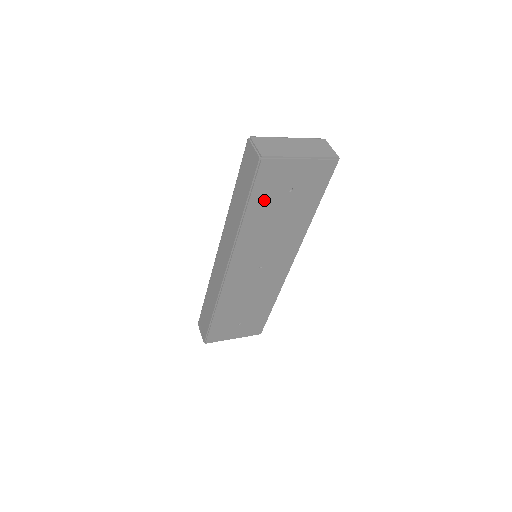
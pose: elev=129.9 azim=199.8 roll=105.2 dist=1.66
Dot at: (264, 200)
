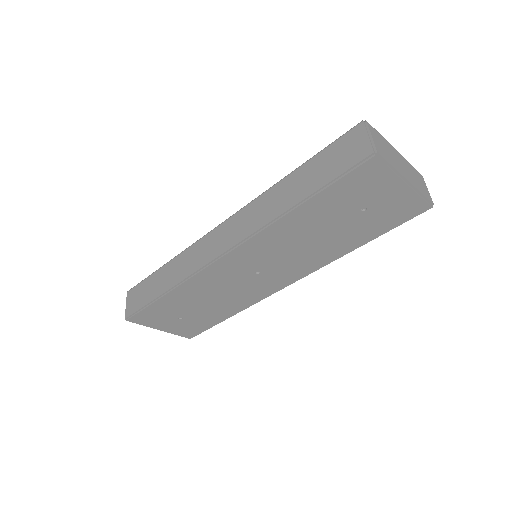
Dot at: (331, 203)
